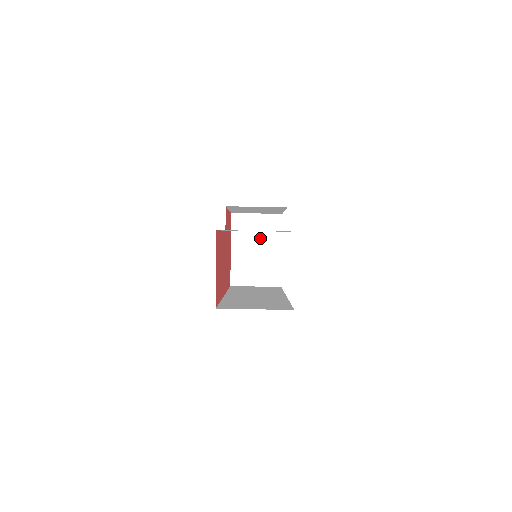
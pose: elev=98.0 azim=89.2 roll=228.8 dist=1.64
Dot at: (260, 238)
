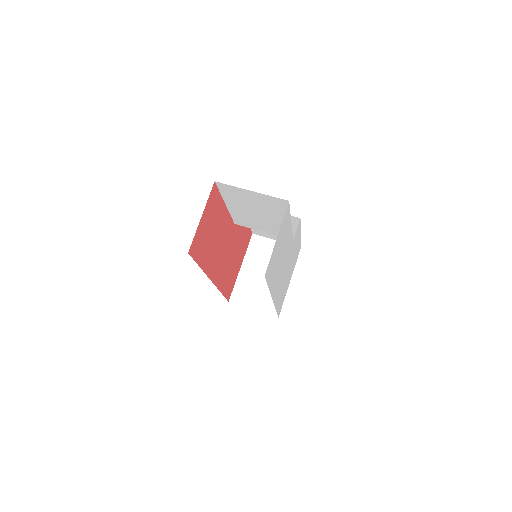
Dot at: occluded
